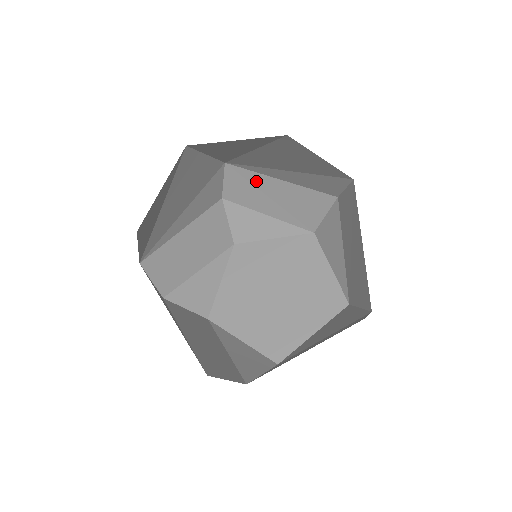
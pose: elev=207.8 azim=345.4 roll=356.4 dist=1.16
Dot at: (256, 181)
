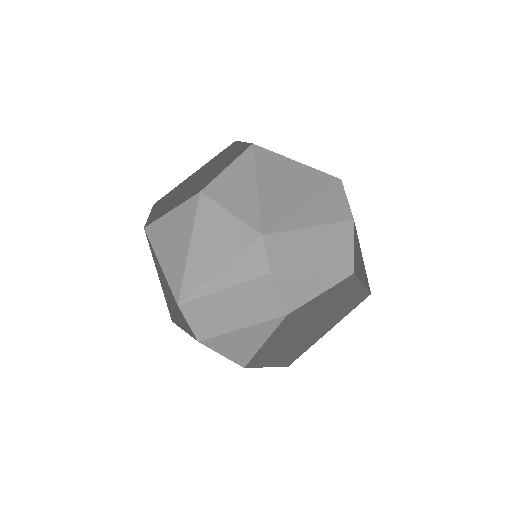
Dot at: (288, 240)
